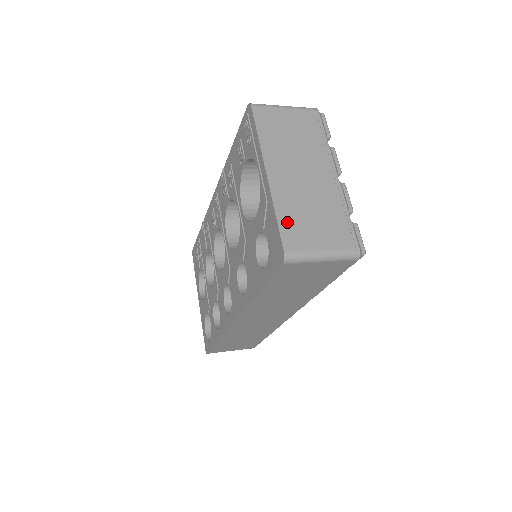
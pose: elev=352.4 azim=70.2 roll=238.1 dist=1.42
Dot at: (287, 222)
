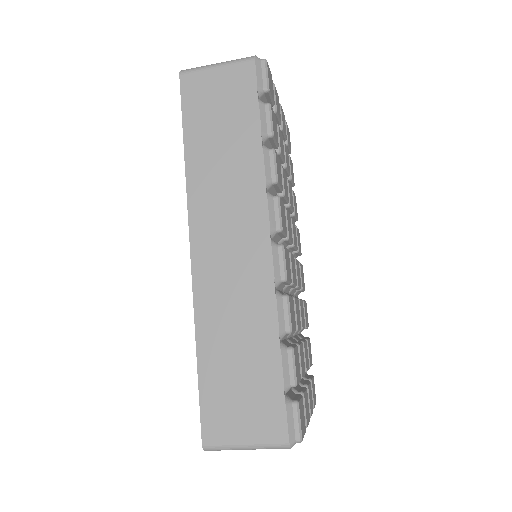
Dot at: occluded
